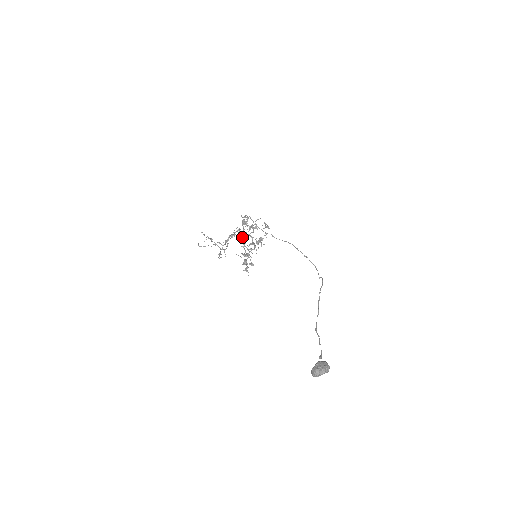
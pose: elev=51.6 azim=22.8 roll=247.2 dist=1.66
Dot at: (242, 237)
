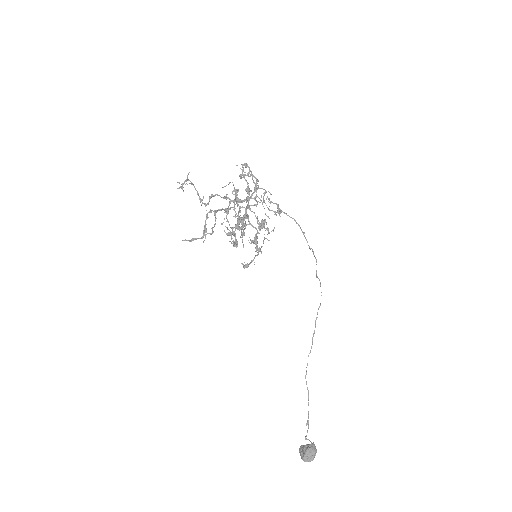
Dot at: (244, 229)
